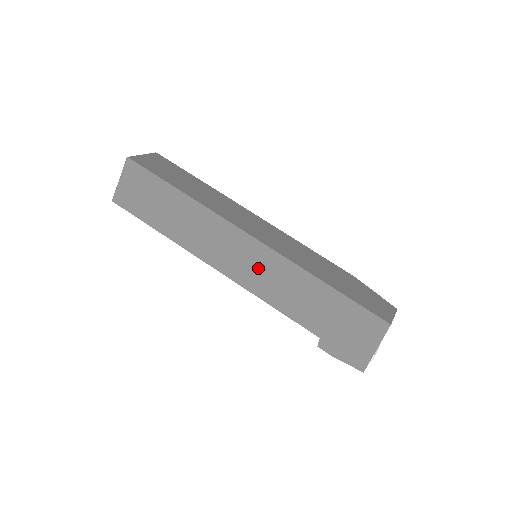
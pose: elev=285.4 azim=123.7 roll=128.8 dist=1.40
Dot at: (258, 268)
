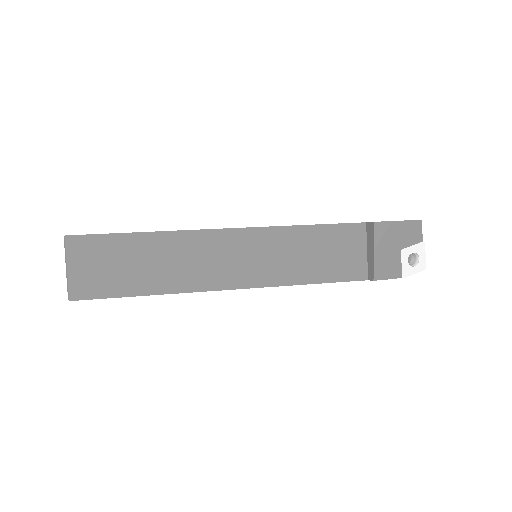
Dot at: occluded
